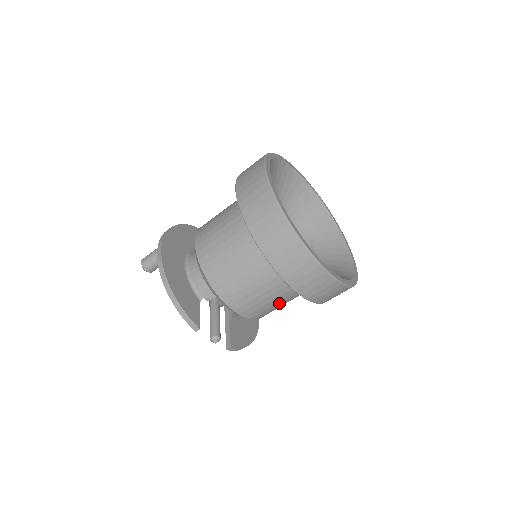
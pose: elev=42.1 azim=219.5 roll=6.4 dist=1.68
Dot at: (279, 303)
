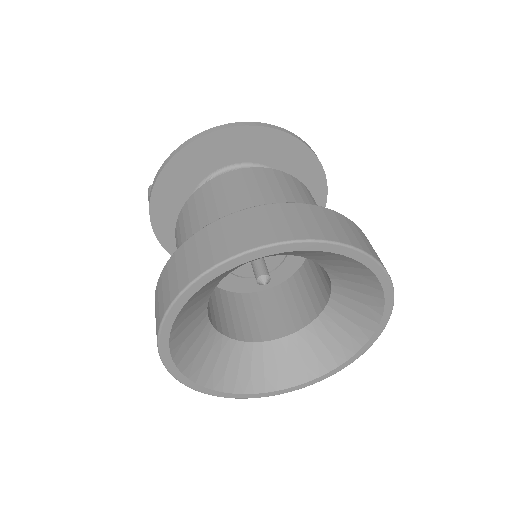
Dot at: occluded
